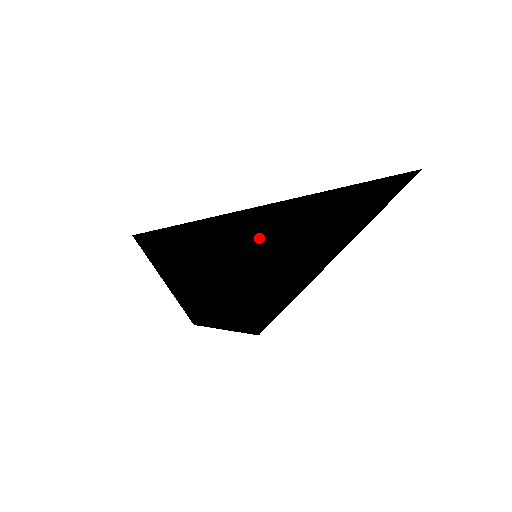
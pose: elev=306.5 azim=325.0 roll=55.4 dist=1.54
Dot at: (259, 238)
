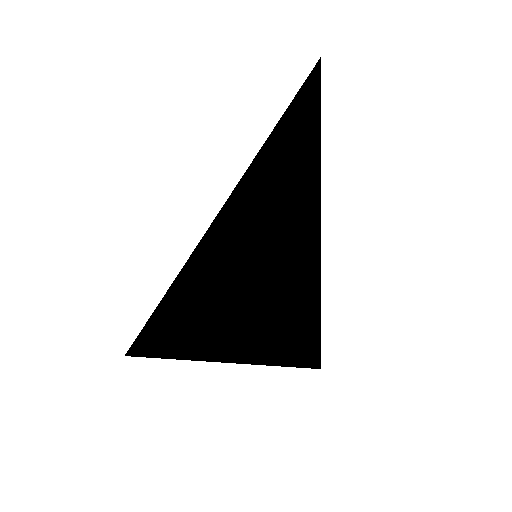
Dot at: (268, 229)
